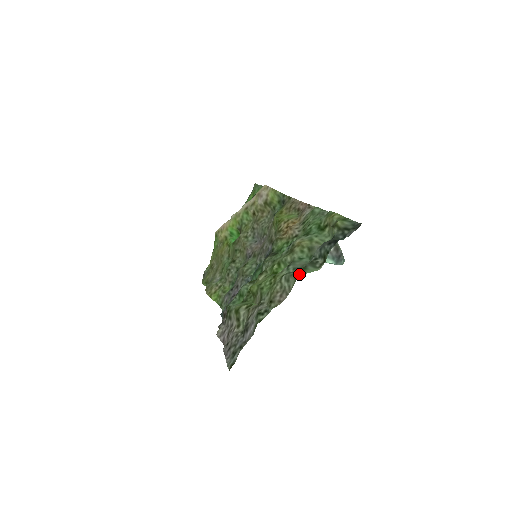
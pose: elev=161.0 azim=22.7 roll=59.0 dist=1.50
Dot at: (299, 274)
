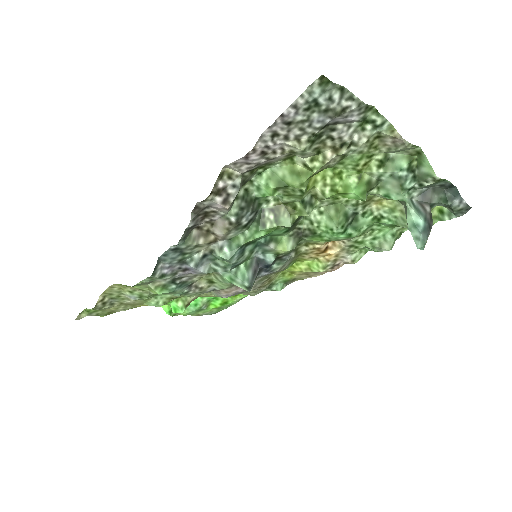
Dot at: (420, 151)
